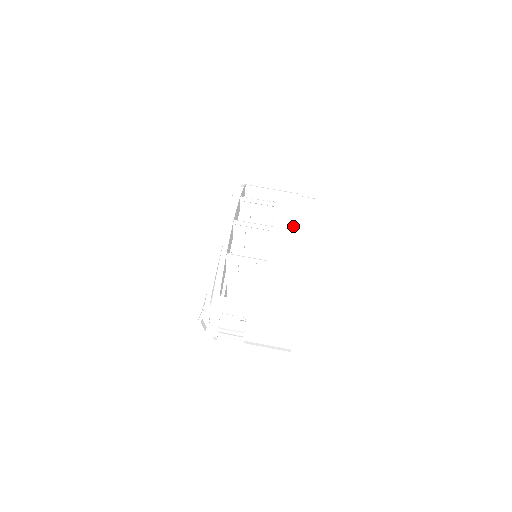
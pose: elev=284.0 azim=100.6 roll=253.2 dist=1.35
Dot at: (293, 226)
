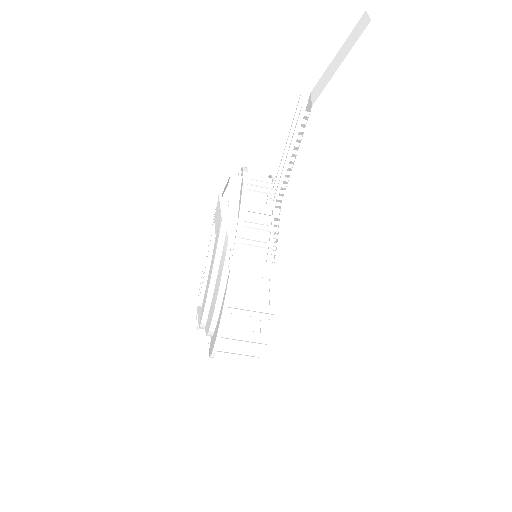
Dot at: (298, 294)
